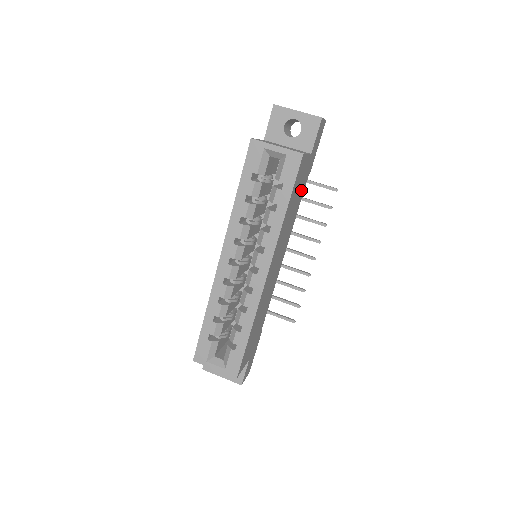
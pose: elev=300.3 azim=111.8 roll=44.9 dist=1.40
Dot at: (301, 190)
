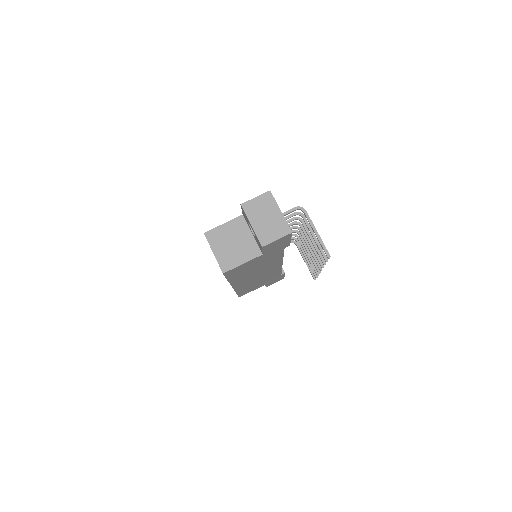
Dot at: (270, 258)
